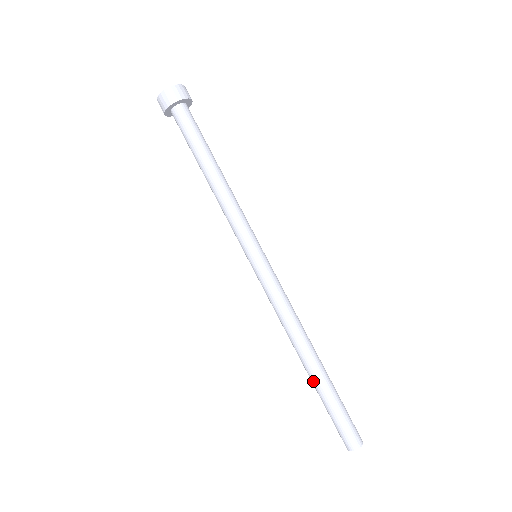
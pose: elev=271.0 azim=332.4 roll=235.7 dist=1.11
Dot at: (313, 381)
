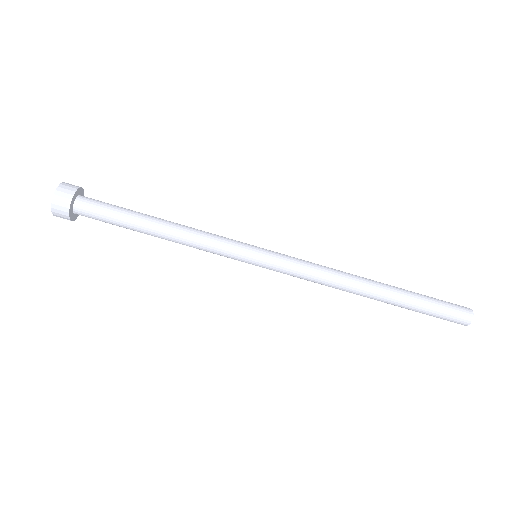
Dot at: occluded
